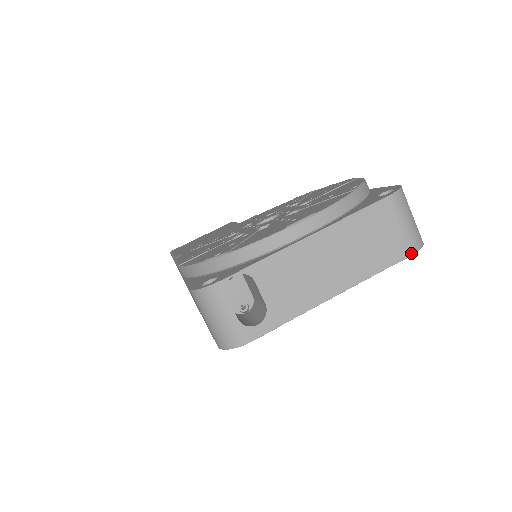
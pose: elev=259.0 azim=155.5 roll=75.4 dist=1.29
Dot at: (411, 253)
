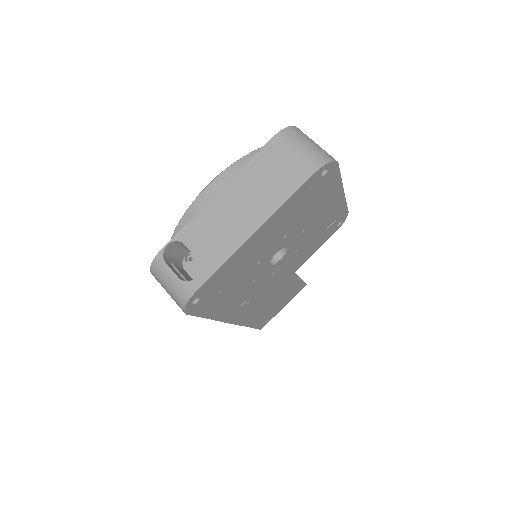
Dot at: (314, 170)
